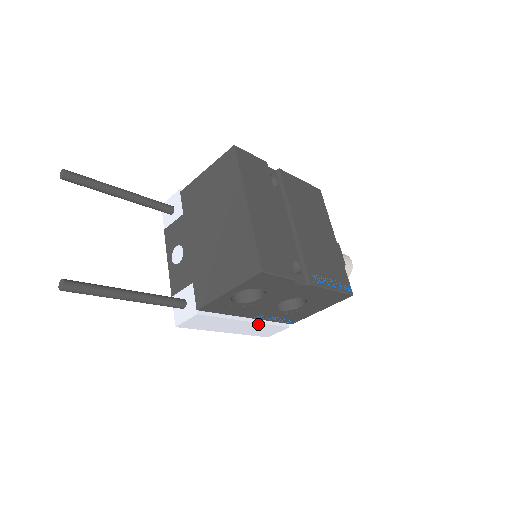
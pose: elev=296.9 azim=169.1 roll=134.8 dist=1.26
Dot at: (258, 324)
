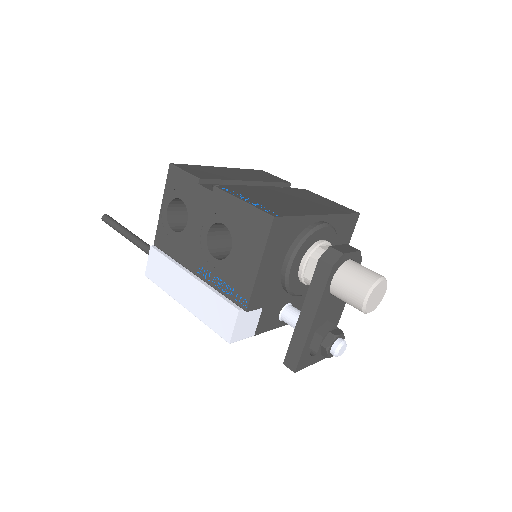
Dot at: (203, 288)
